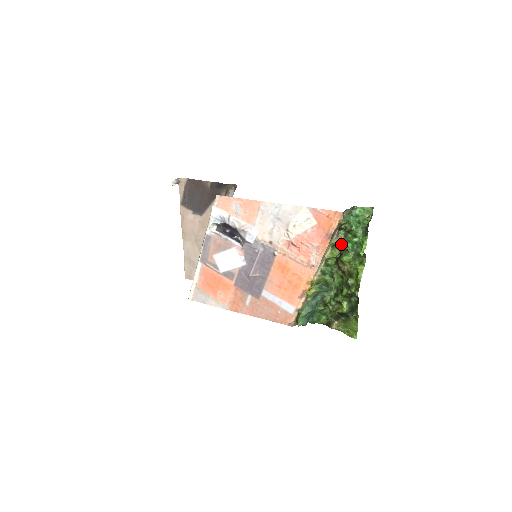
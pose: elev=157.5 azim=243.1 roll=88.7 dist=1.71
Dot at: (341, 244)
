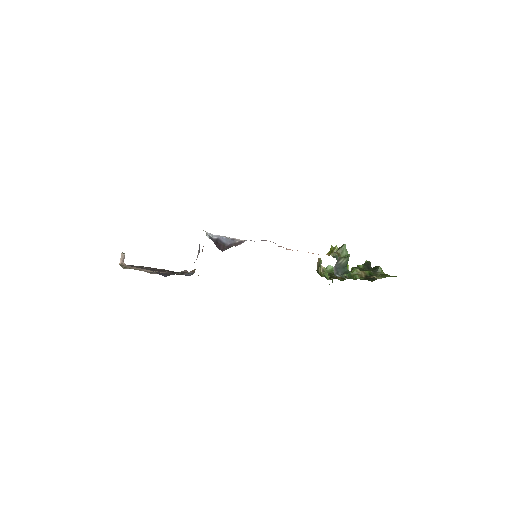
Dot at: (327, 267)
